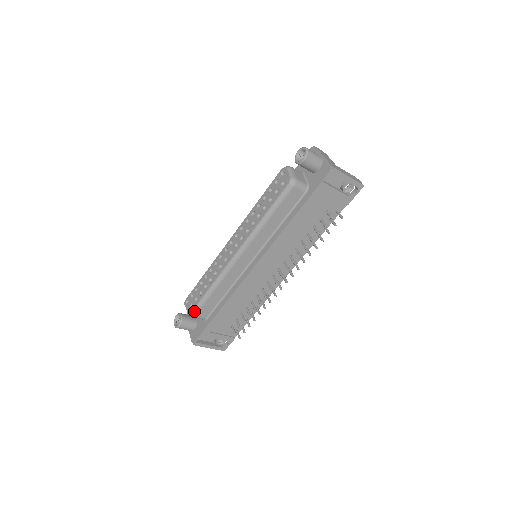
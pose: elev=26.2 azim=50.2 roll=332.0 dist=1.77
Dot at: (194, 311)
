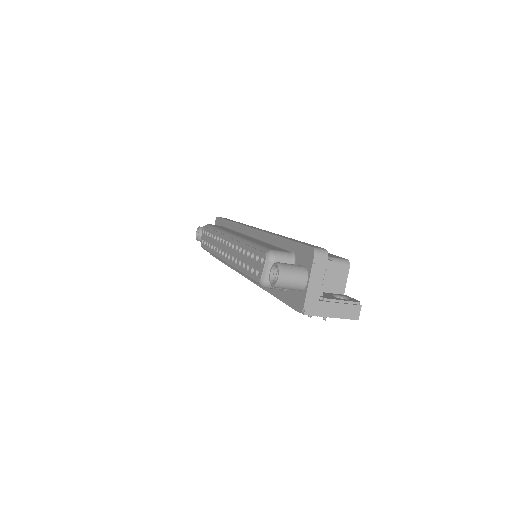
Dot at: (203, 248)
